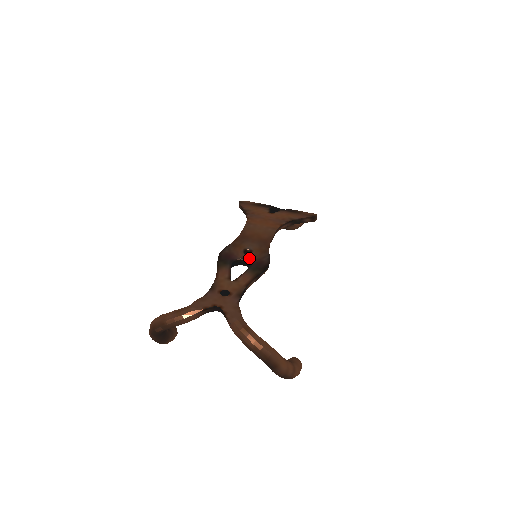
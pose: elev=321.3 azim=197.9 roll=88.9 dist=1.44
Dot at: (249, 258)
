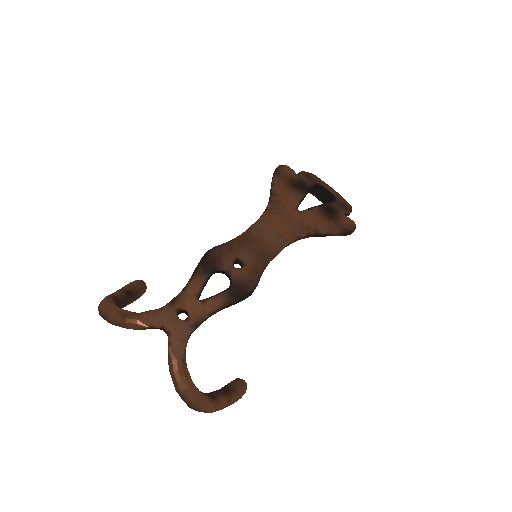
Dot at: (235, 275)
